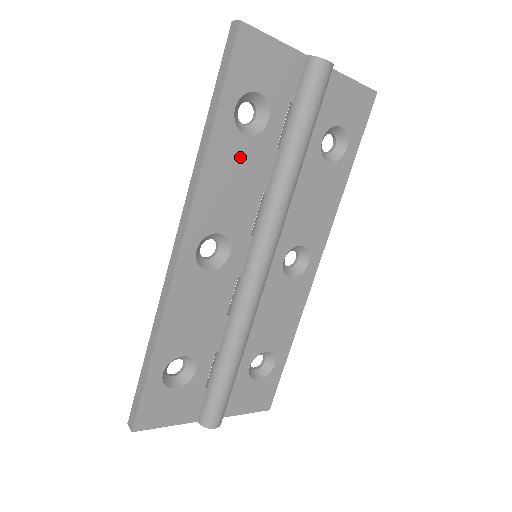
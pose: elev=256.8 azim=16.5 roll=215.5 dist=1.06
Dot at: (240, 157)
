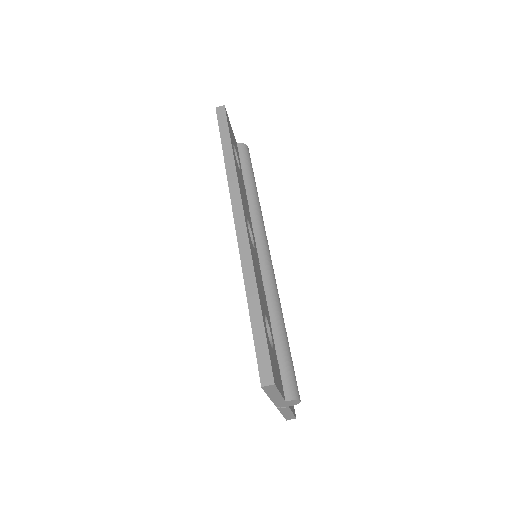
Dot at: (240, 178)
